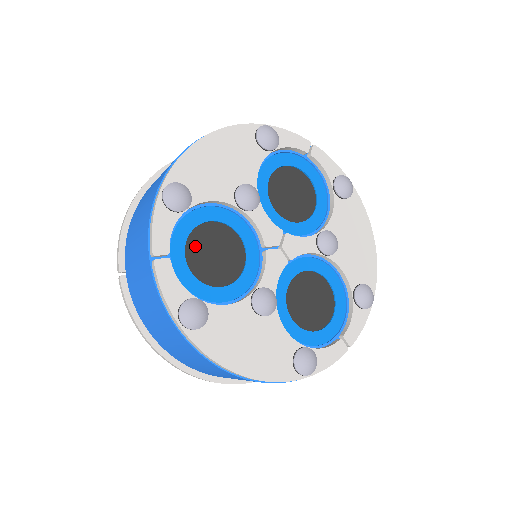
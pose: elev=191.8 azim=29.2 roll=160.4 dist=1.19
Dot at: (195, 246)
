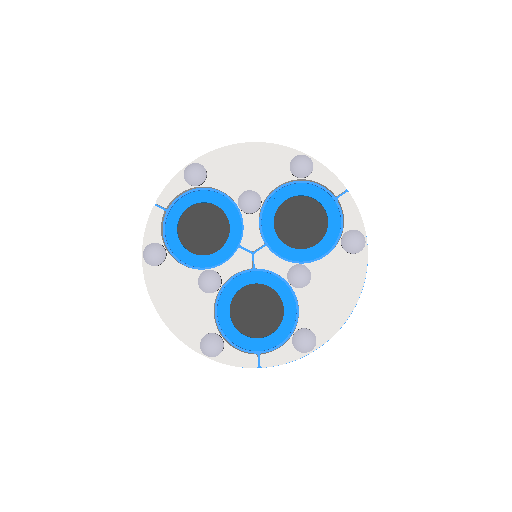
Dot at: (192, 215)
